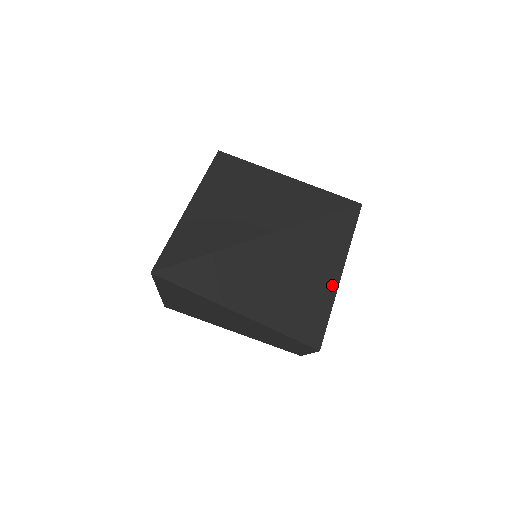
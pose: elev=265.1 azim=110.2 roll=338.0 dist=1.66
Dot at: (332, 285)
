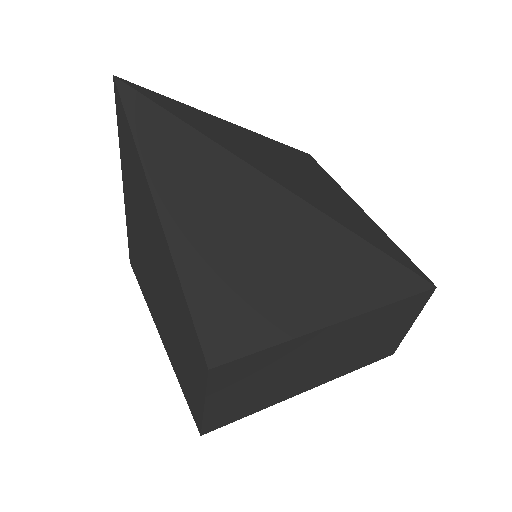
Dot at: (309, 318)
